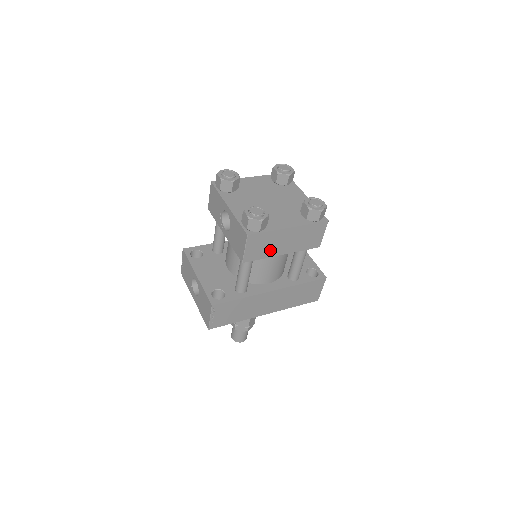
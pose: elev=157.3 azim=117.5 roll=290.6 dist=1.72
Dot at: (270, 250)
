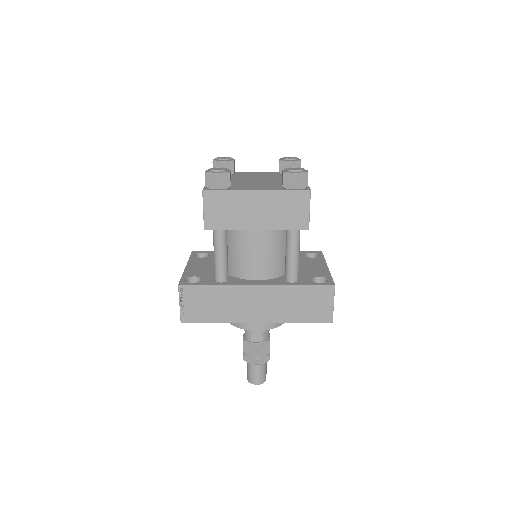
Dot at: (237, 219)
